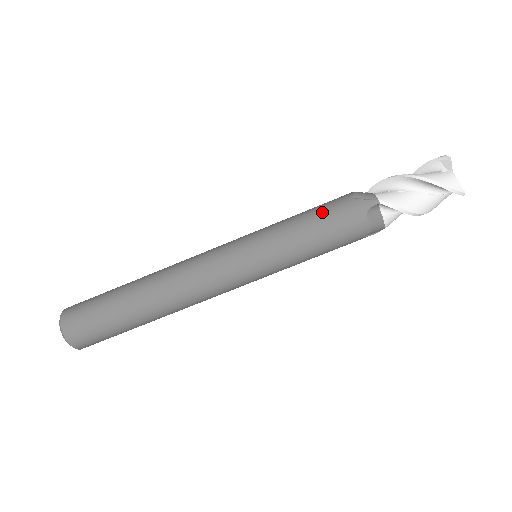
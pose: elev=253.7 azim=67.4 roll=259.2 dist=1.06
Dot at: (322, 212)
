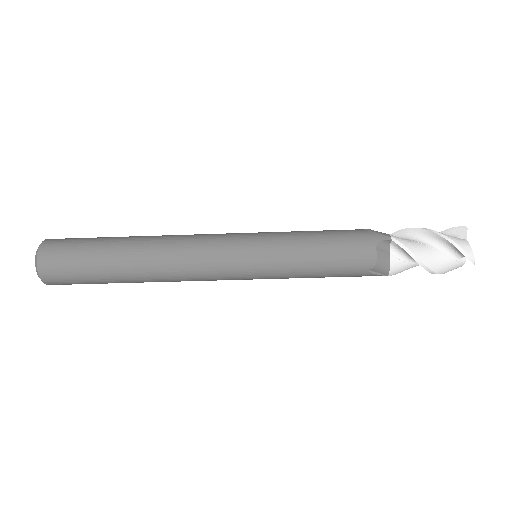
Dot at: (334, 232)
